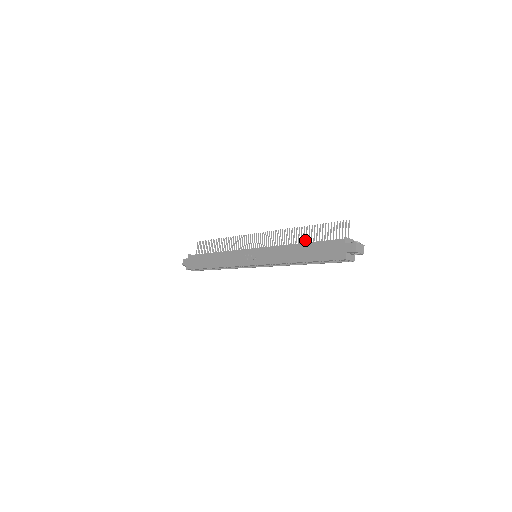
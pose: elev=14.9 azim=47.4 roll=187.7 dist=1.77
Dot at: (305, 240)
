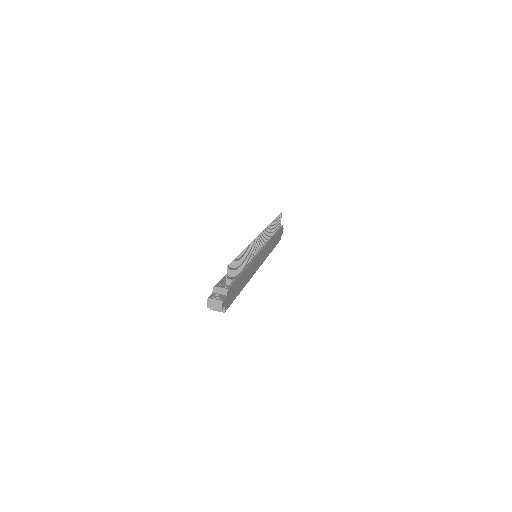
Dot at: (242, 264)
